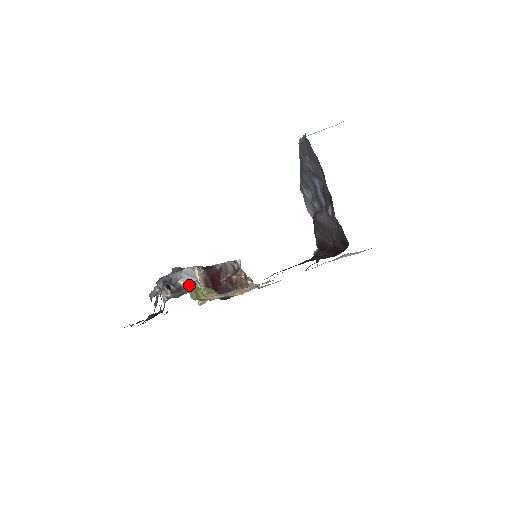
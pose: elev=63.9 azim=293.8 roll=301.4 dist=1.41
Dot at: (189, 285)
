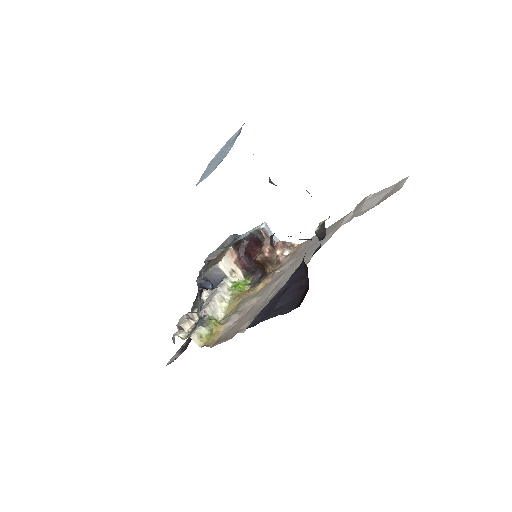
Dot at: (203, 314)
